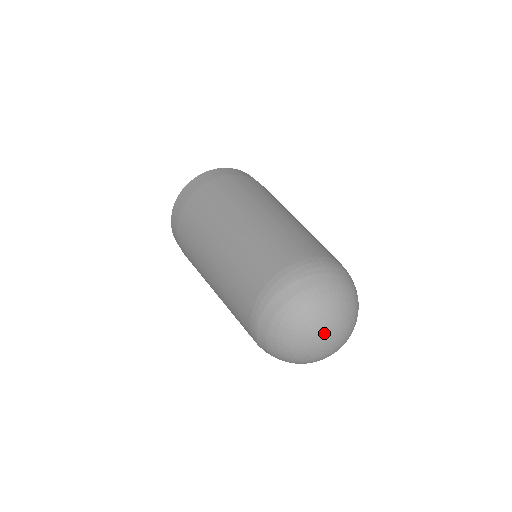
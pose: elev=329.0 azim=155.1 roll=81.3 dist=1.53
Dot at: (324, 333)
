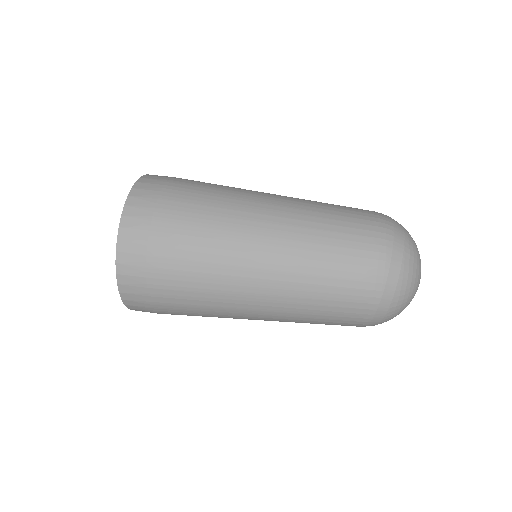
Dot at: occluded
